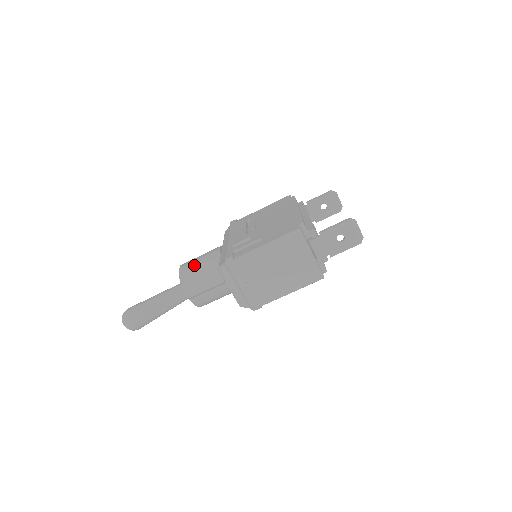
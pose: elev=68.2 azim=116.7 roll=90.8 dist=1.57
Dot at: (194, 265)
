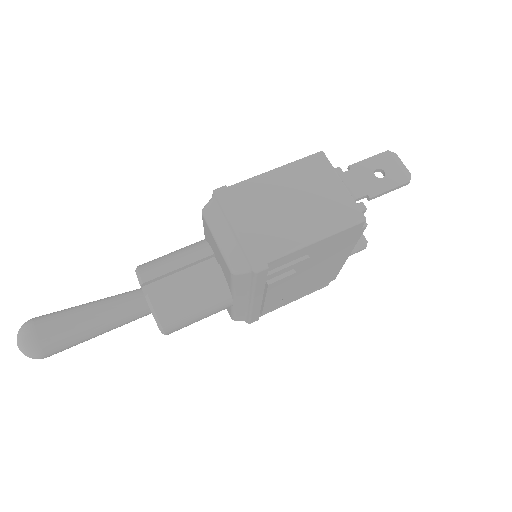
Dot at: (162, 256)
